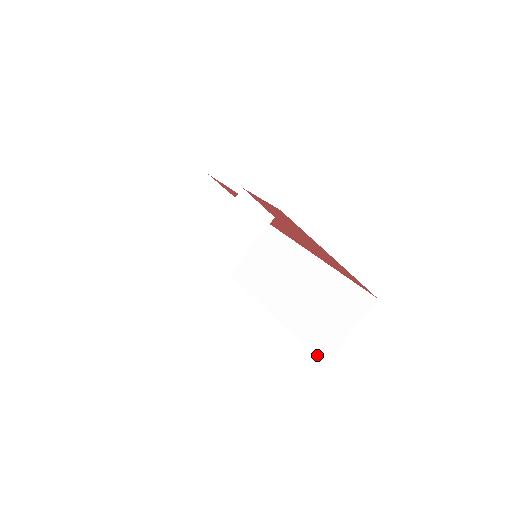
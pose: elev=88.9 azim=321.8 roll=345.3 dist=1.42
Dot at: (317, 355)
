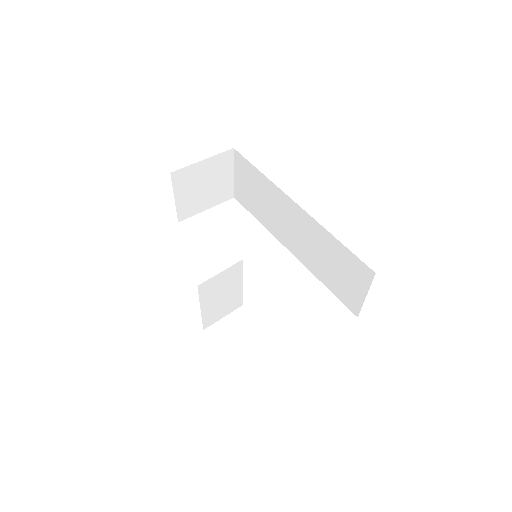
Dot at: (349, 309)
